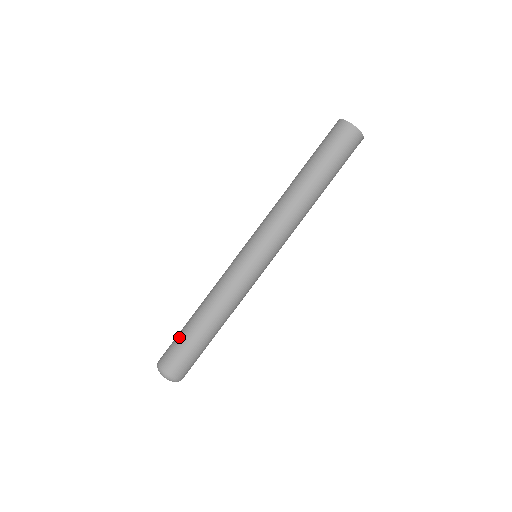
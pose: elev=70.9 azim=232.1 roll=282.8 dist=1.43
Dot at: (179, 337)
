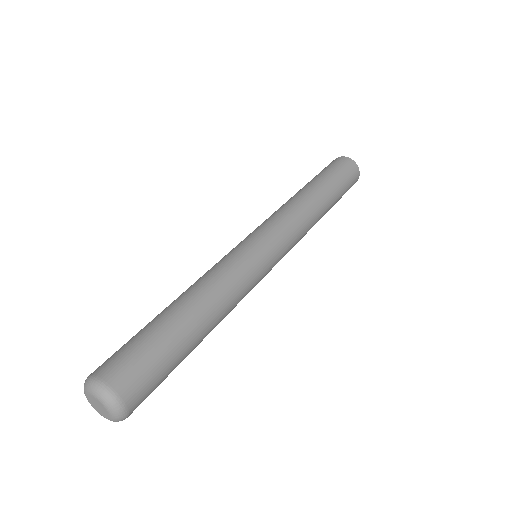
Dot at: occluded
